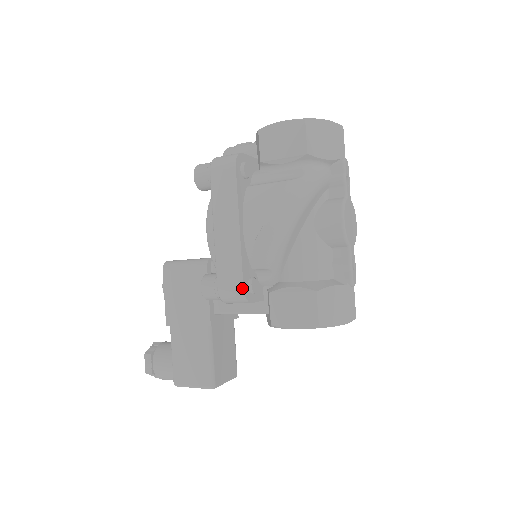
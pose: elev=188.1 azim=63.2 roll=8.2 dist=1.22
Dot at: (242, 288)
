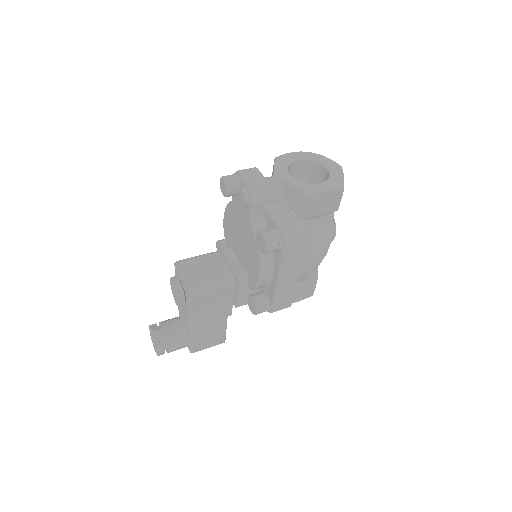
Dot at: occluded
